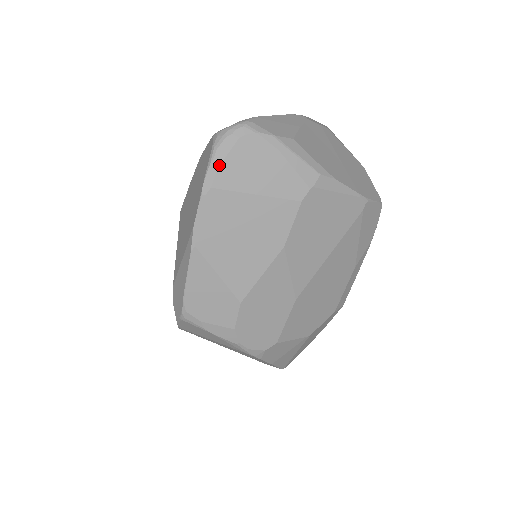
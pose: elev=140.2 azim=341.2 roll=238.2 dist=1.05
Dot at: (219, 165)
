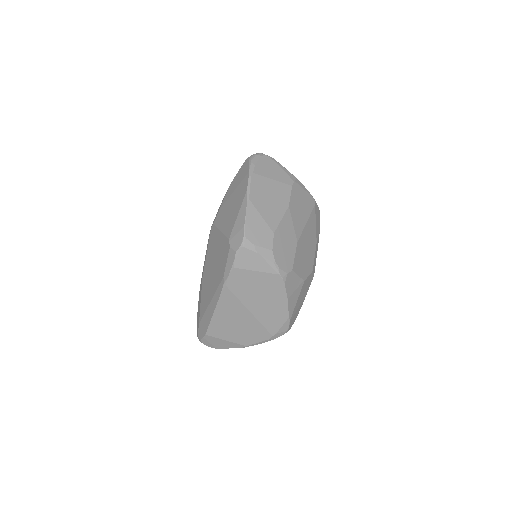
Dot at: (255, 165)
